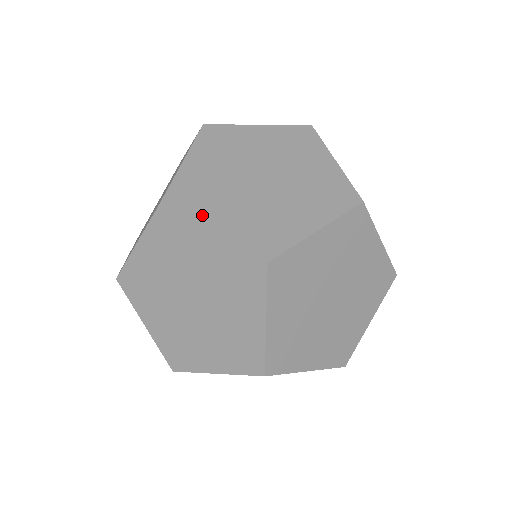
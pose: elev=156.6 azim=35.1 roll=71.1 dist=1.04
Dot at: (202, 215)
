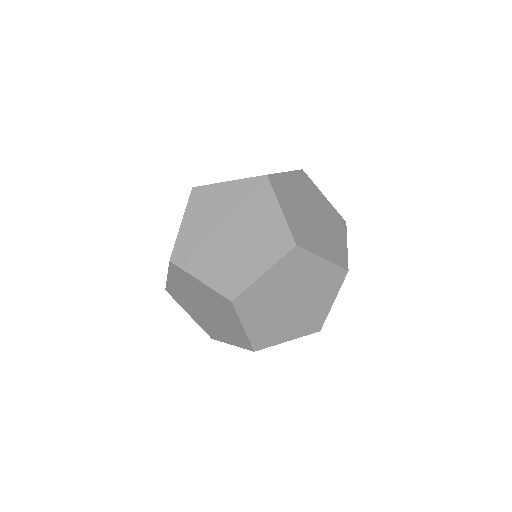
Dot at: (193, 269)
